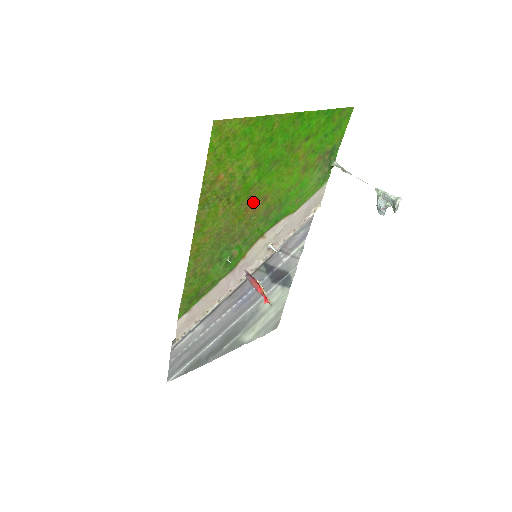
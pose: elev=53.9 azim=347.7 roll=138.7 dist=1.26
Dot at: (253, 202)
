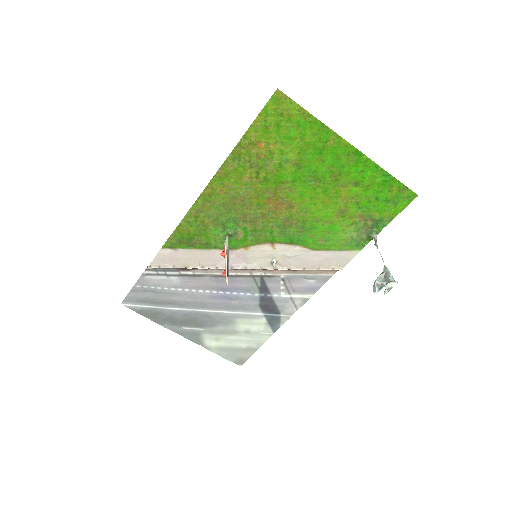
Dot at: (279, 198)
